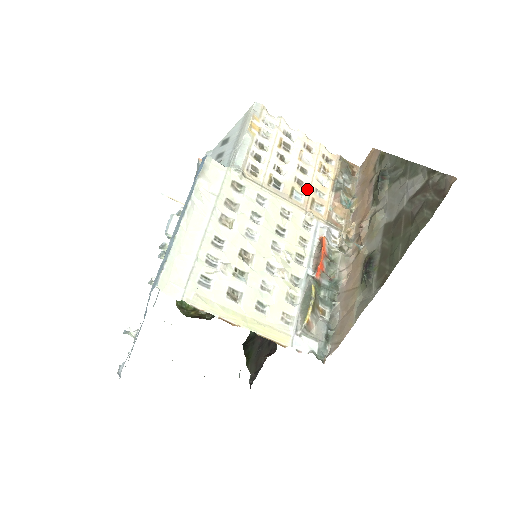
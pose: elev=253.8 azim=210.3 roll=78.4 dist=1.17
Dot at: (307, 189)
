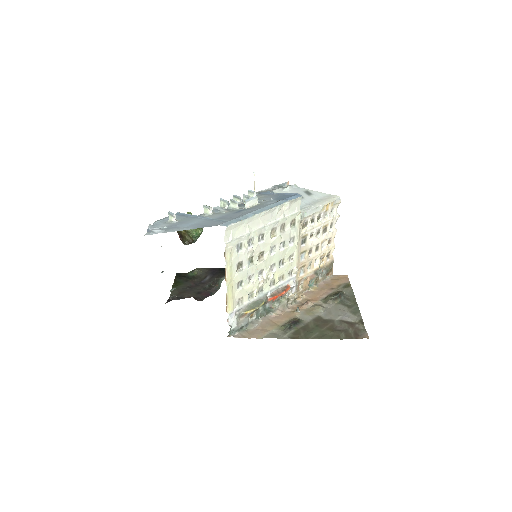
Dot at: (309, 258)
